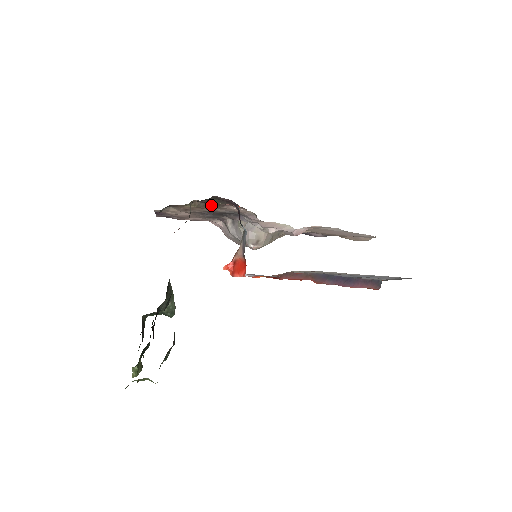
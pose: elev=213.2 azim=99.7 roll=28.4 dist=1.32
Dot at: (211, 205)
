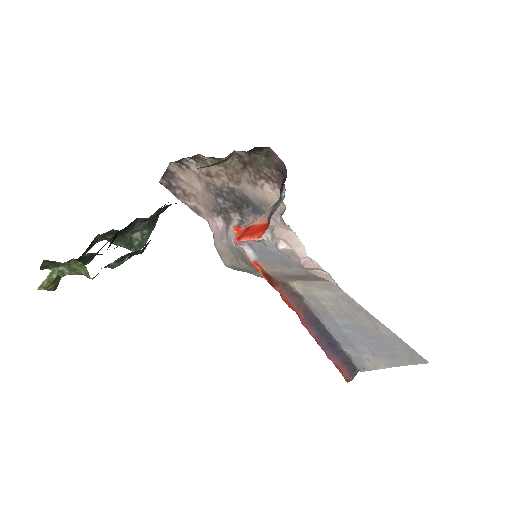
Dot at: (247, 173)
